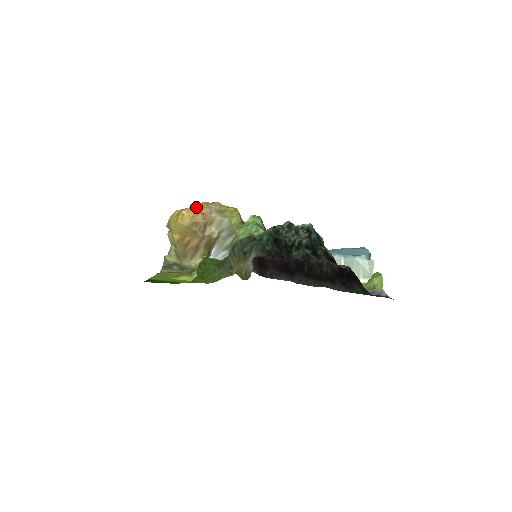
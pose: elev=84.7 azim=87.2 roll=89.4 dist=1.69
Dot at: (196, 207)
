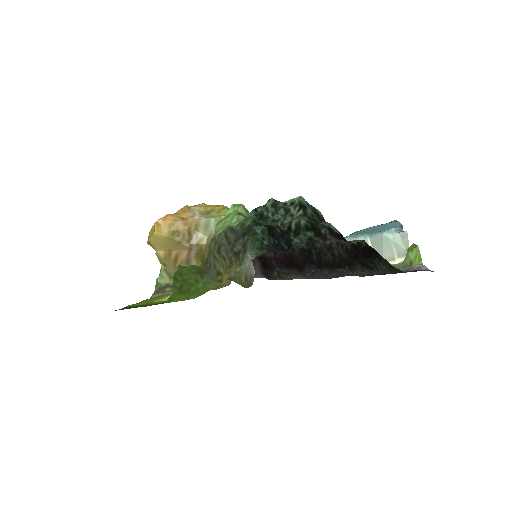
Dot at: (175, 213)
